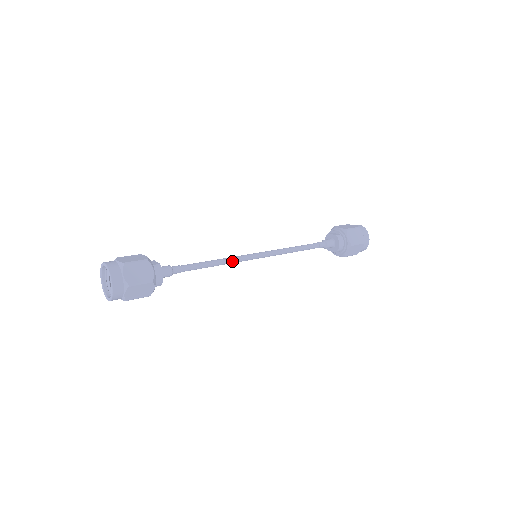
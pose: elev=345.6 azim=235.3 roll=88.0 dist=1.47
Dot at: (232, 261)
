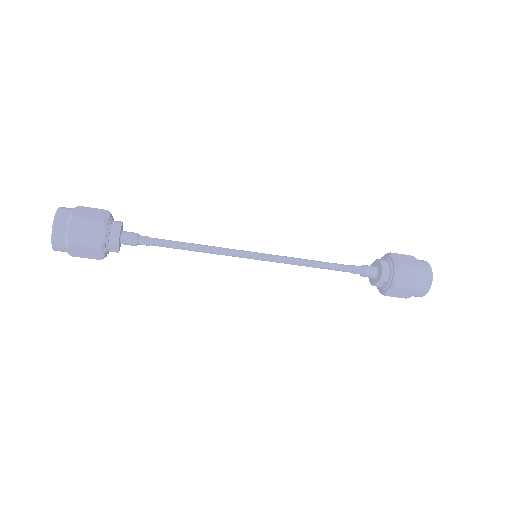
Dot at: (220, 249)
